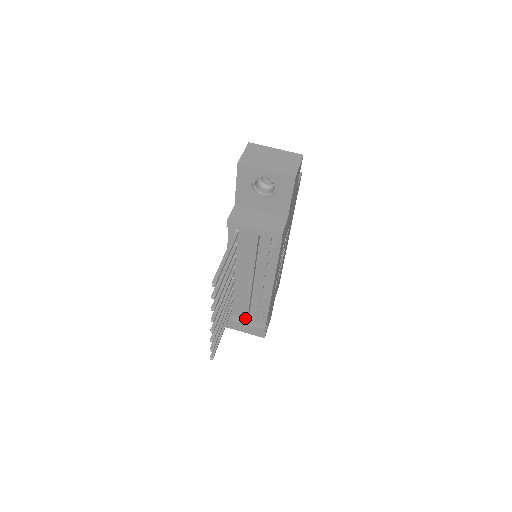
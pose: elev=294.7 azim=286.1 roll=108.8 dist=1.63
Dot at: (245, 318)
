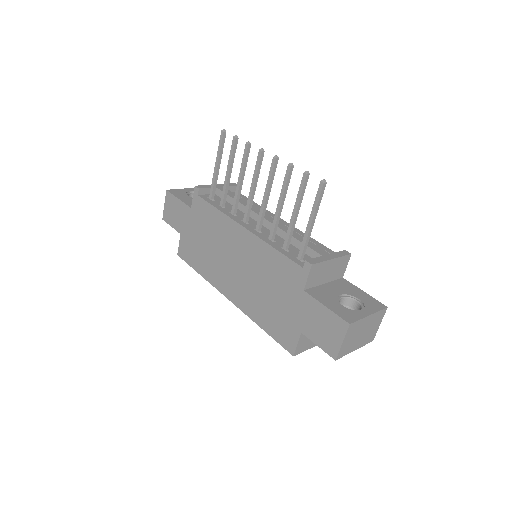
Dot at: (317, 248)
